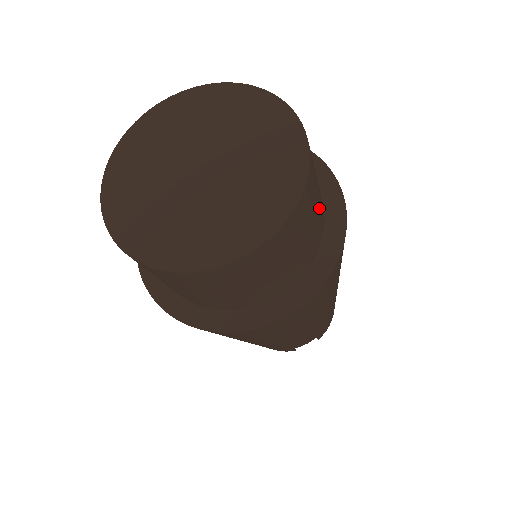
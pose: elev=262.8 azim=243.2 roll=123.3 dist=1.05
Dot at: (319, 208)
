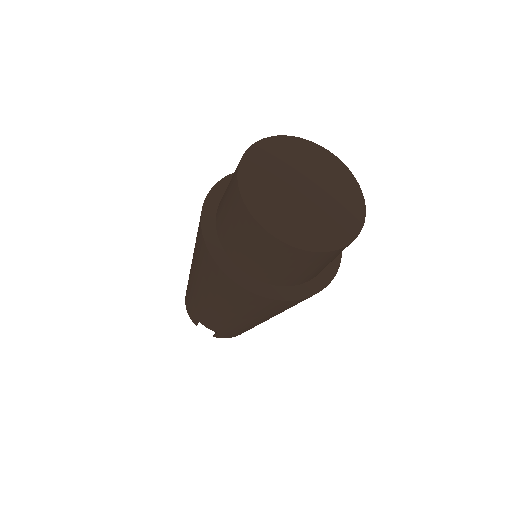
Dot at: (319, 270)
